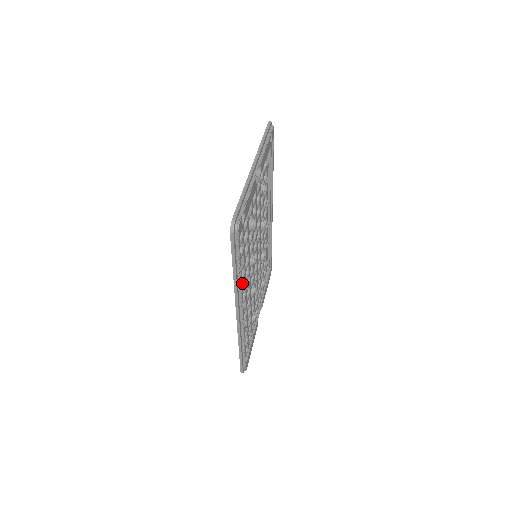
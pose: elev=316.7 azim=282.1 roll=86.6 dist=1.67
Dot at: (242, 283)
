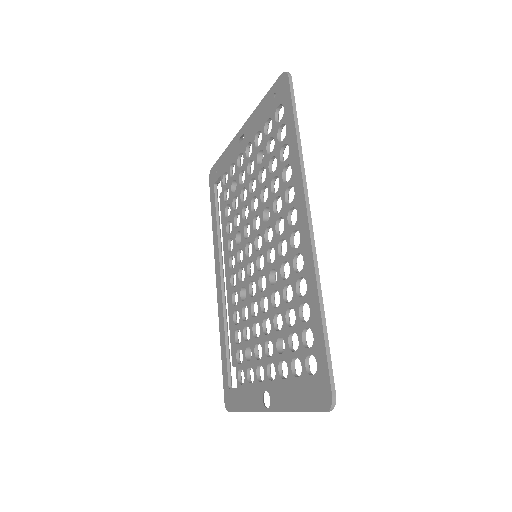
Dot at: occluded
